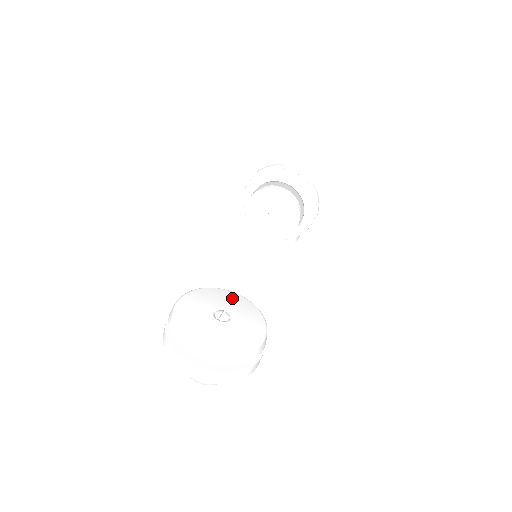
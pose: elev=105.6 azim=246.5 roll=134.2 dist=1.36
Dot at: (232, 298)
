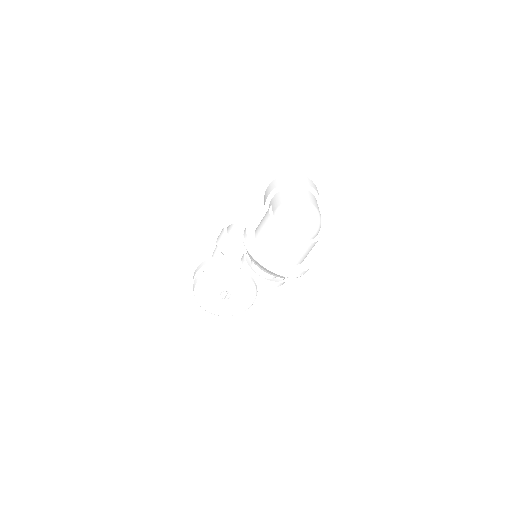
Dot at: (234, 280)
